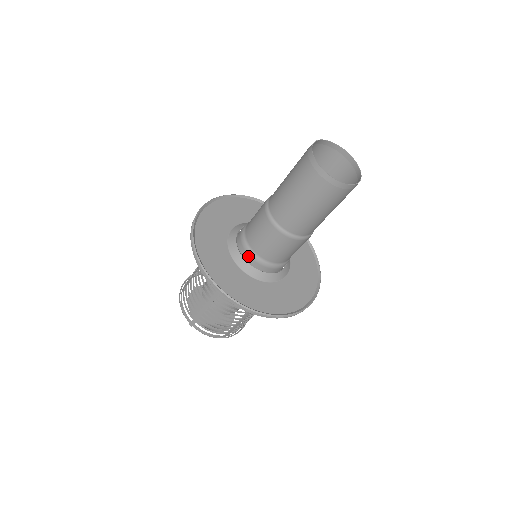
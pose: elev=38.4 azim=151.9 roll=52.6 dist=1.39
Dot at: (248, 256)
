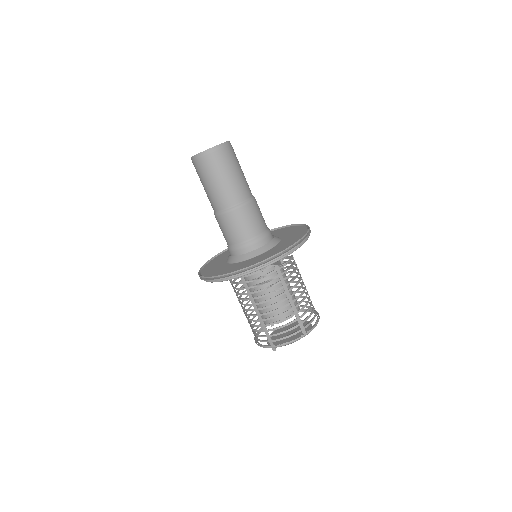
Dot at: (237, 251)
